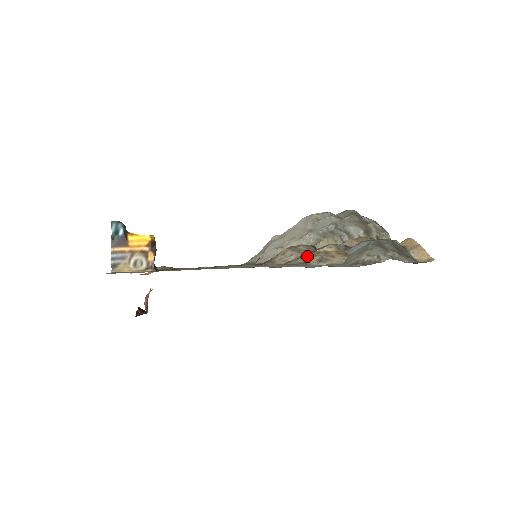
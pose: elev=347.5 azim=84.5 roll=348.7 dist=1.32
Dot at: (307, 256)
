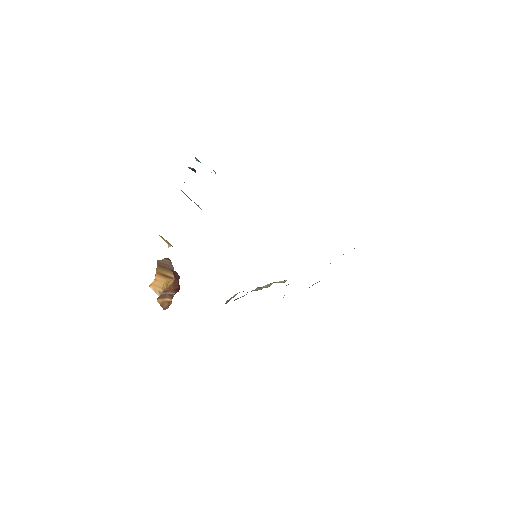
Dot at: occluded
